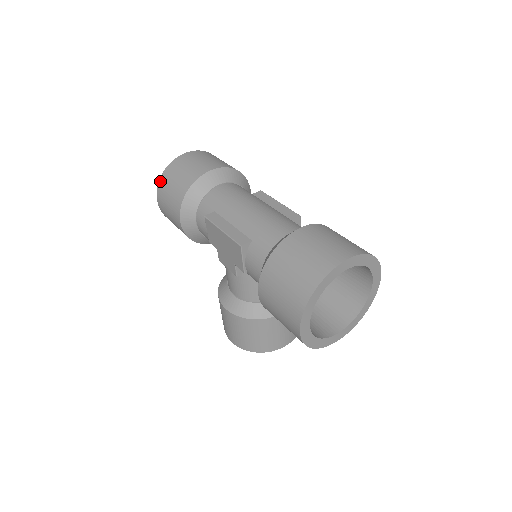
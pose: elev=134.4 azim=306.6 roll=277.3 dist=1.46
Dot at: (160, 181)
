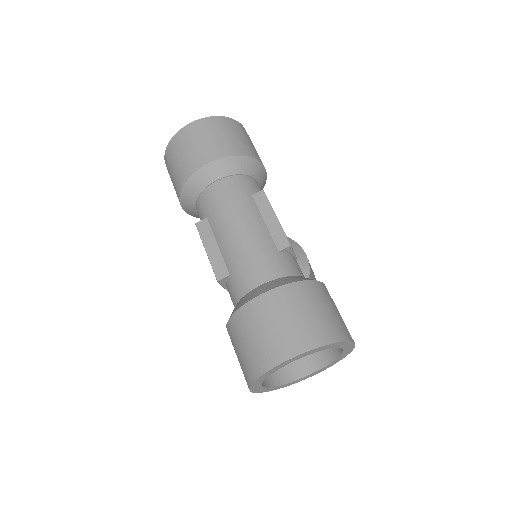
Dot at: (165, 155)
